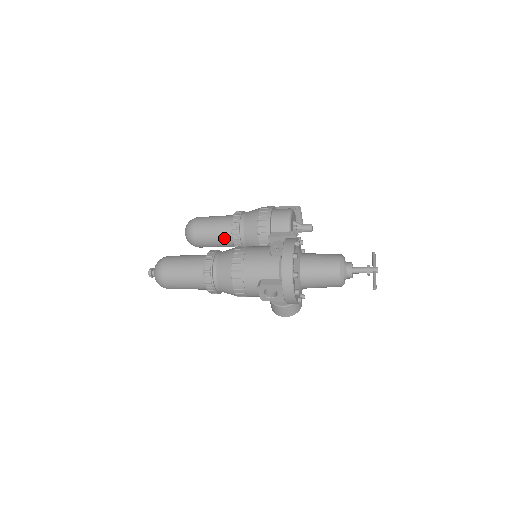
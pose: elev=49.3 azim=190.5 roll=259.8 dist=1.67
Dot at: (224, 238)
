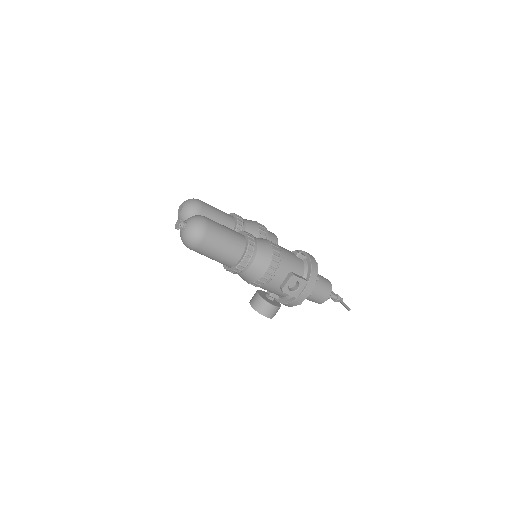
Dot at: occluded
